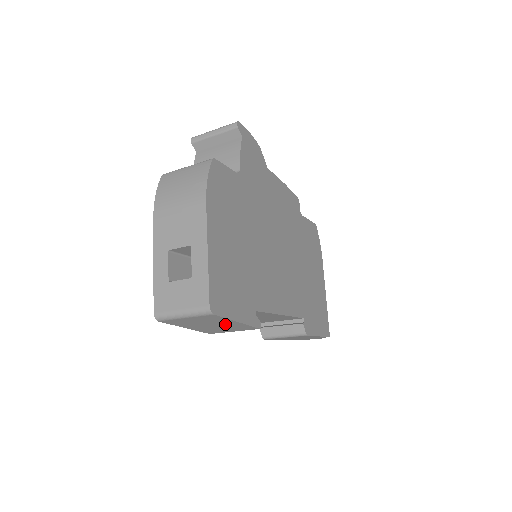
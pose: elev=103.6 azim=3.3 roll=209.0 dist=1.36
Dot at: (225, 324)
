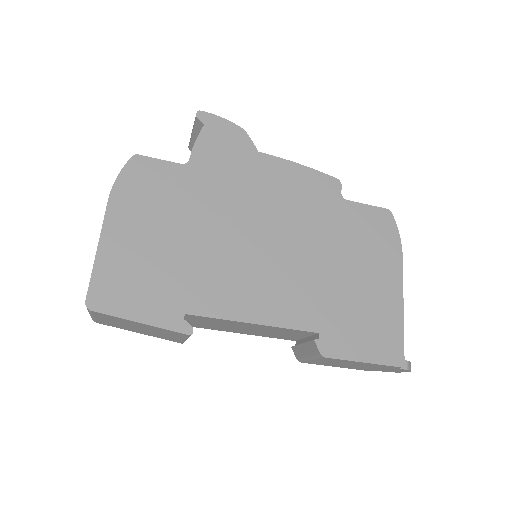
Dot at: (144, 327)
